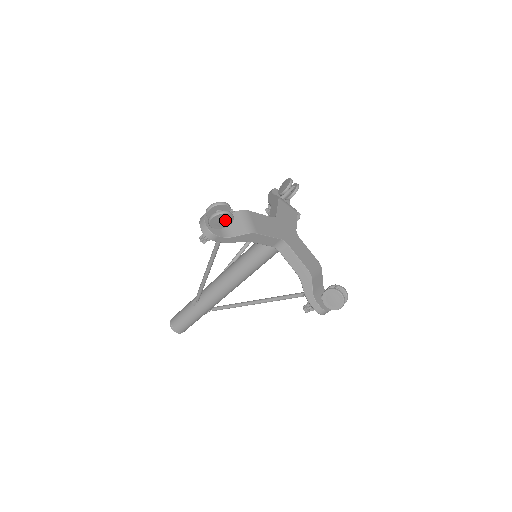
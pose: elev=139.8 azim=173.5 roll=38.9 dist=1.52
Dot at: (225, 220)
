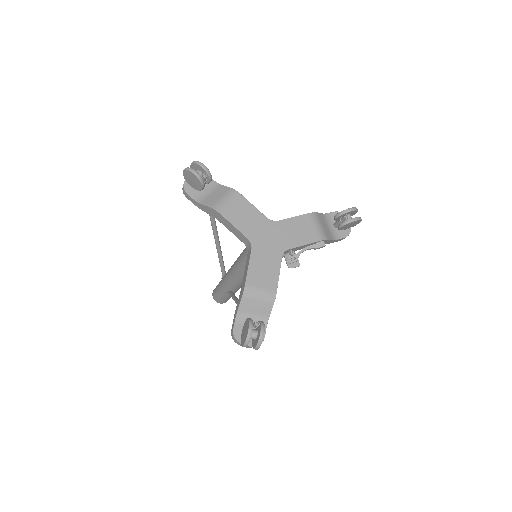
Dot at: (195, 181)
